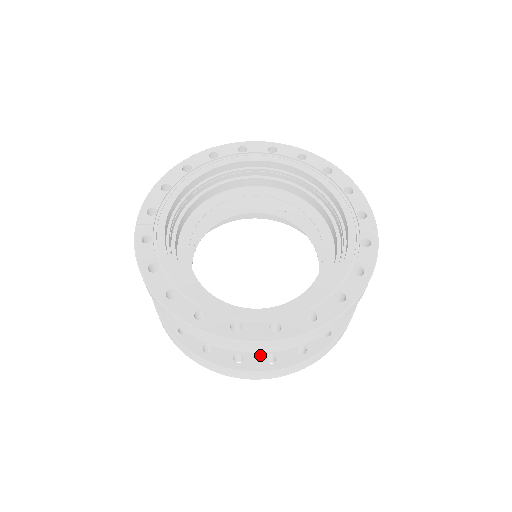
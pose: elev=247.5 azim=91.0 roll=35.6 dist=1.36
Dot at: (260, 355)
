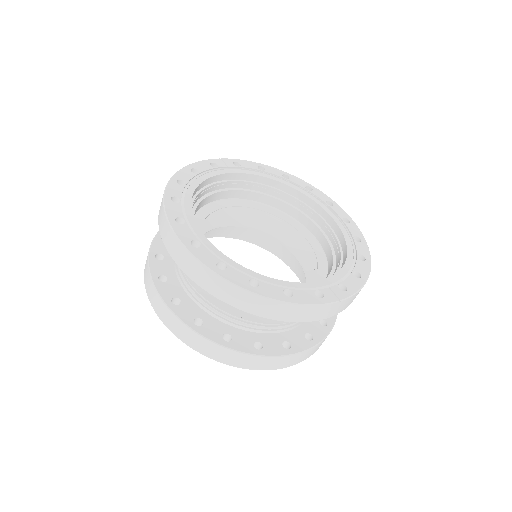
Dot at: (175, 292)
